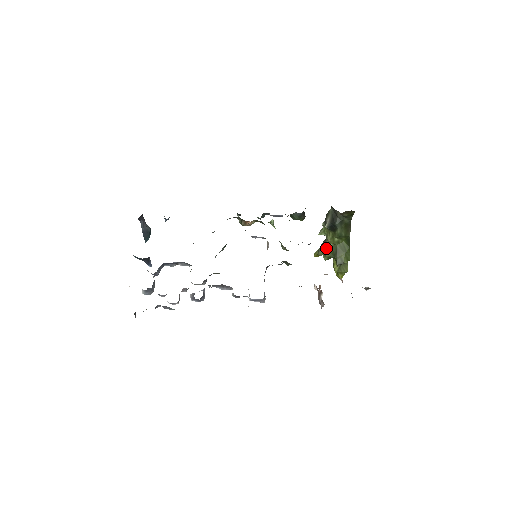
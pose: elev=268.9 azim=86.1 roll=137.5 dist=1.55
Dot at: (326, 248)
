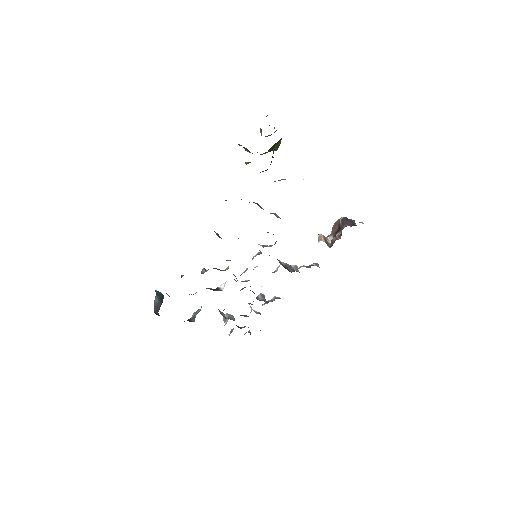
Dot at: occluded
